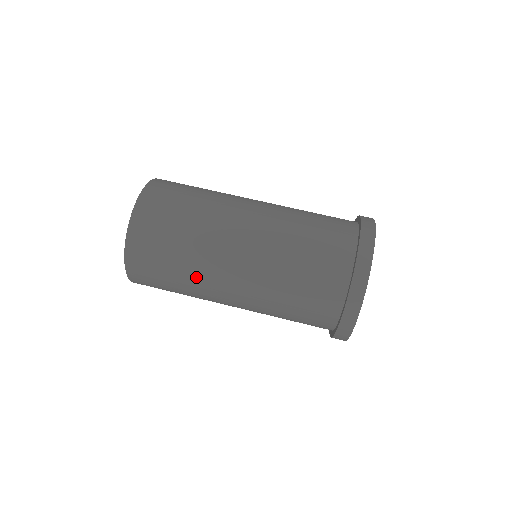
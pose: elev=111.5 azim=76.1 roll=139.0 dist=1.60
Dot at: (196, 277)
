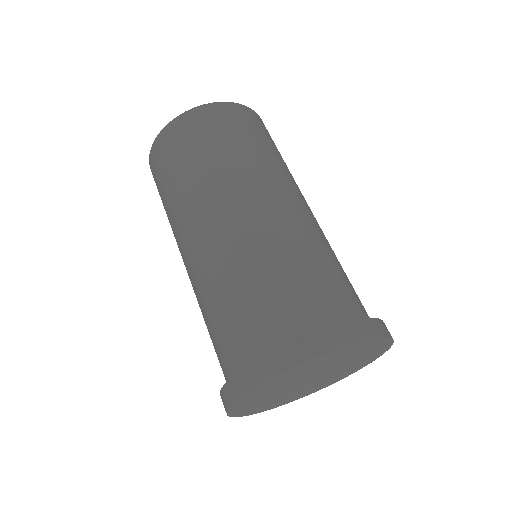
Dot at: (172, 225)
